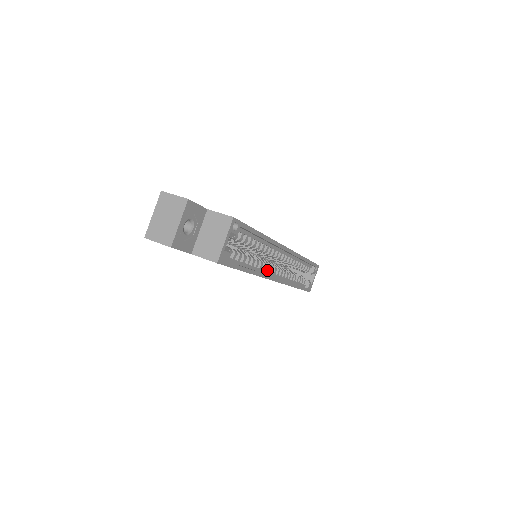
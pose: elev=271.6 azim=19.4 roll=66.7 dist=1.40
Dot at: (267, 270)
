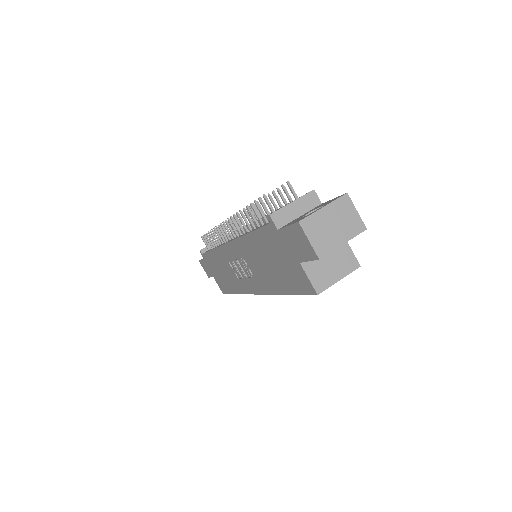
Dot at: occluded
